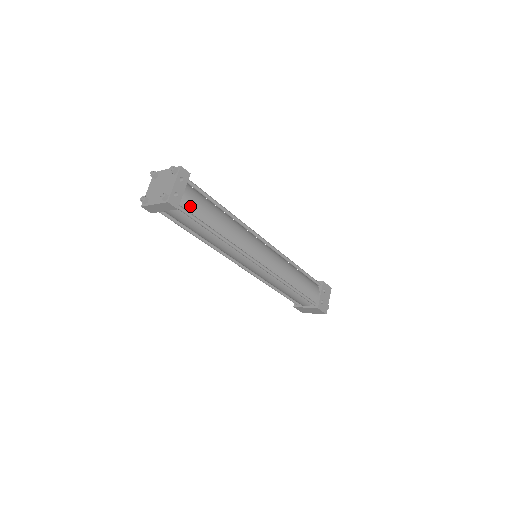
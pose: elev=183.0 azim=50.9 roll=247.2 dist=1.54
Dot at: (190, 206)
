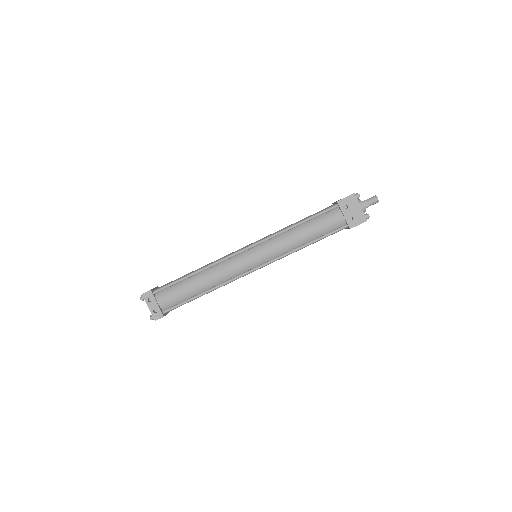
Dot at: (171, 303)
